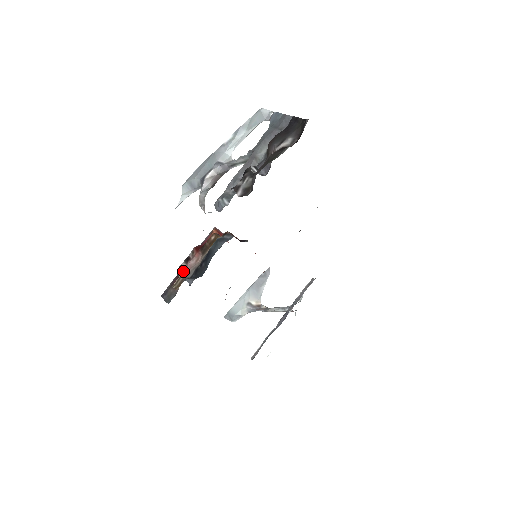
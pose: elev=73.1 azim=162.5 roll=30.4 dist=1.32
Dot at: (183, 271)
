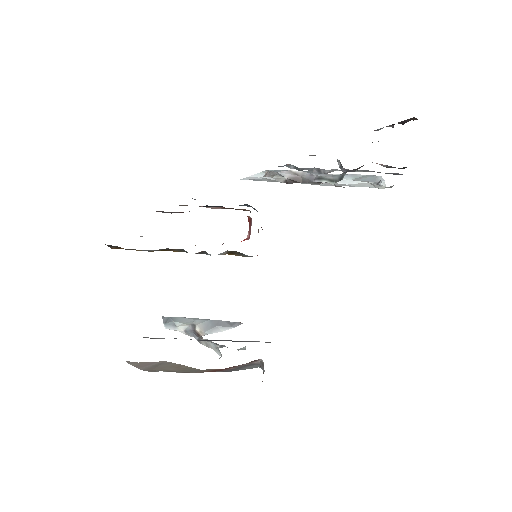
Dot at: occluded
